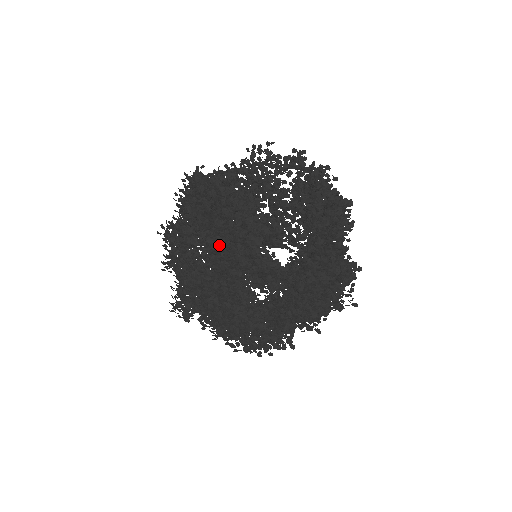
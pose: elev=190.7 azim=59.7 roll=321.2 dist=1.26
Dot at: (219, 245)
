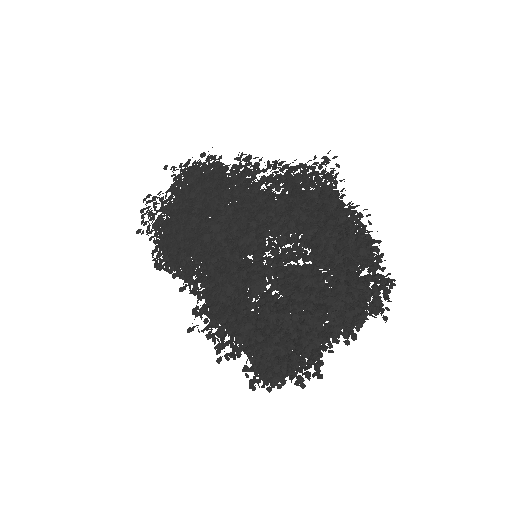
Dot at: occluded
